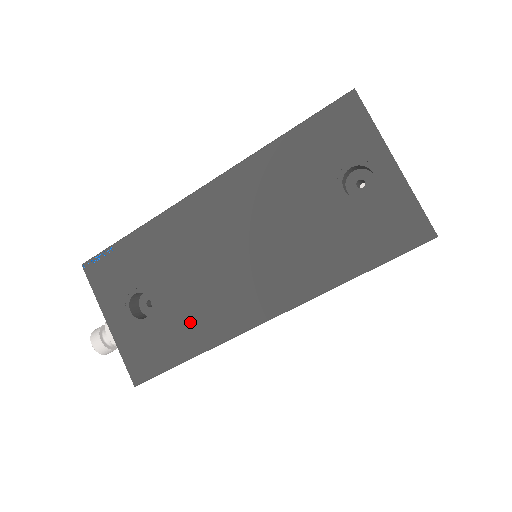
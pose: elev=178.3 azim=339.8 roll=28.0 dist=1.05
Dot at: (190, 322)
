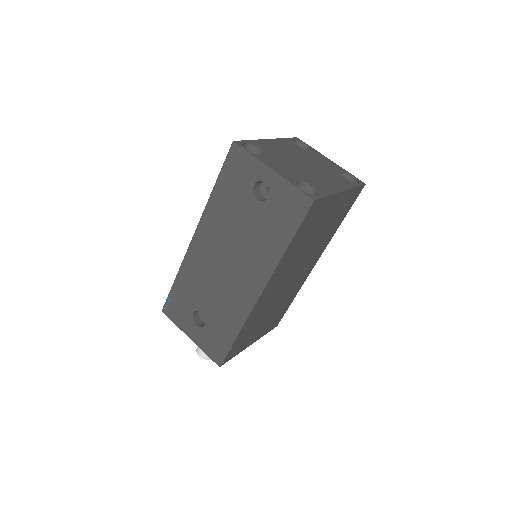
Dot at: (226, 315)
